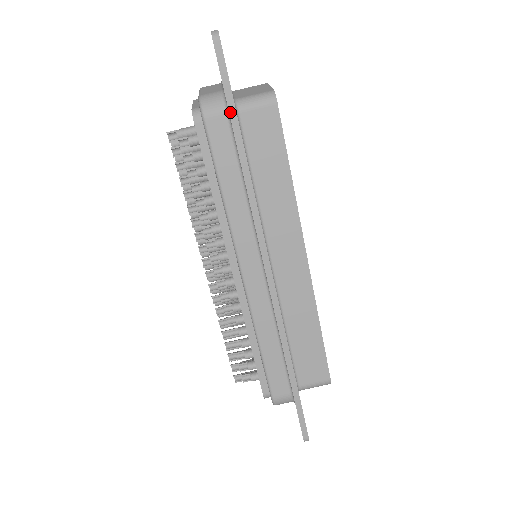
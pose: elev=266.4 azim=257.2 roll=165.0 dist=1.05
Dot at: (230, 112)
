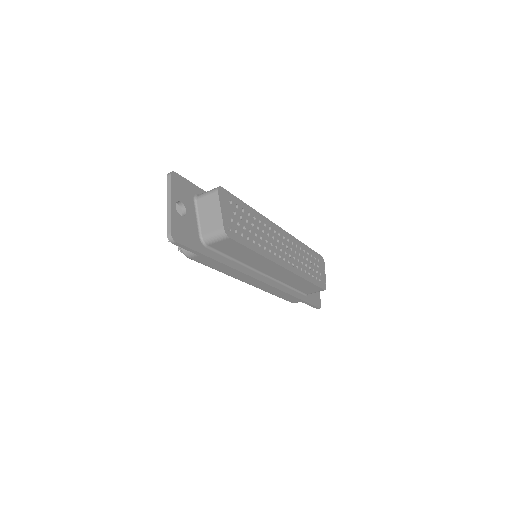
Dot at: occluded
